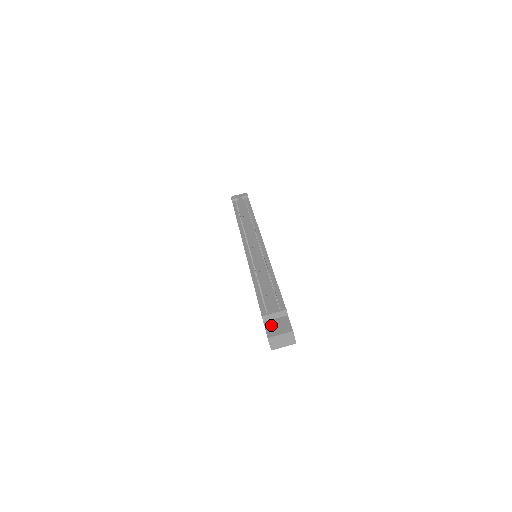
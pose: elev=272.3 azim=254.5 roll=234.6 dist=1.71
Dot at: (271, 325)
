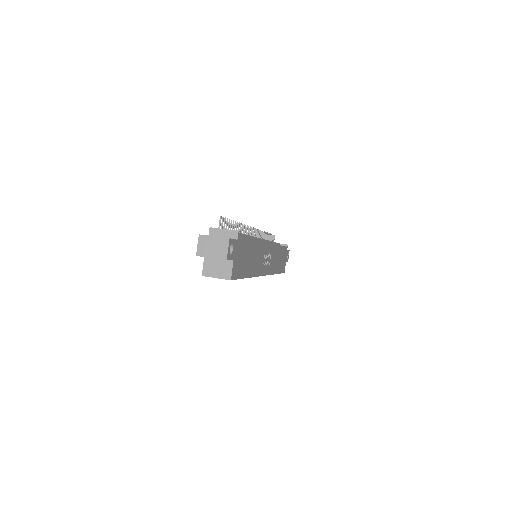
Dot at: occluded
